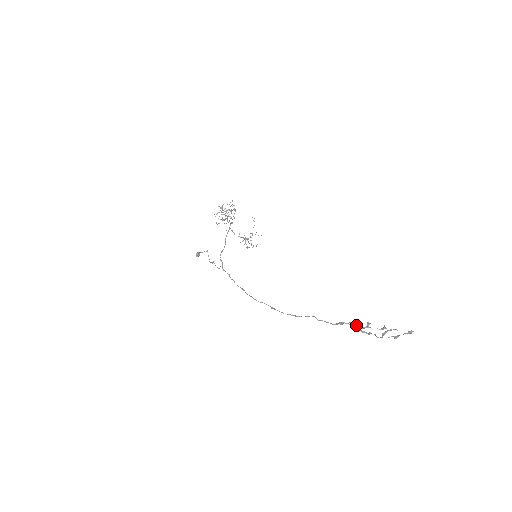
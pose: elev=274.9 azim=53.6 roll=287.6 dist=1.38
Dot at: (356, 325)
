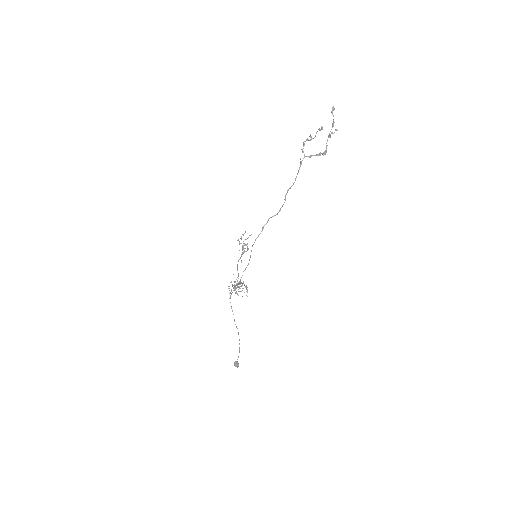
Dot at: (303, 144)
